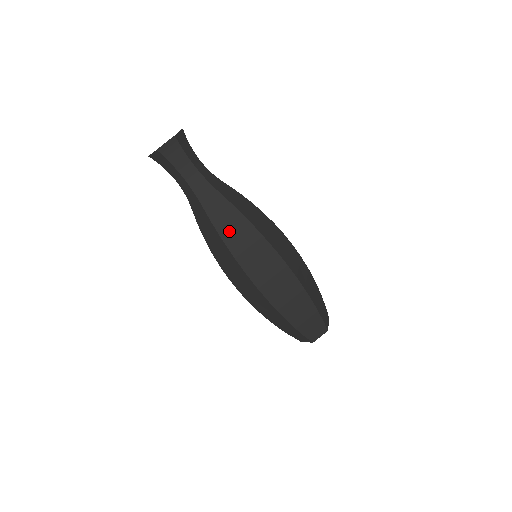
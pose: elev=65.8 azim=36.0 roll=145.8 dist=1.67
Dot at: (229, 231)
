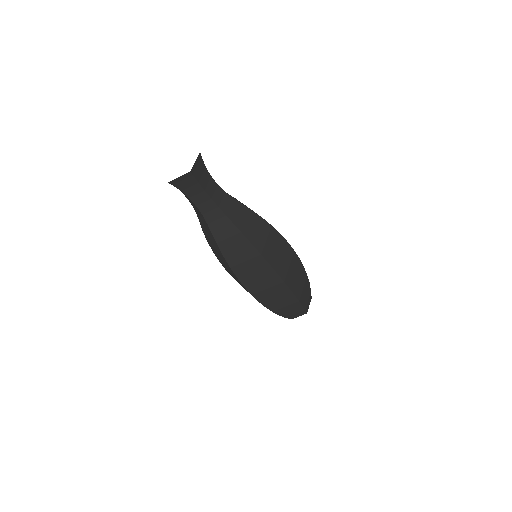
Dot at: (234, 254)
